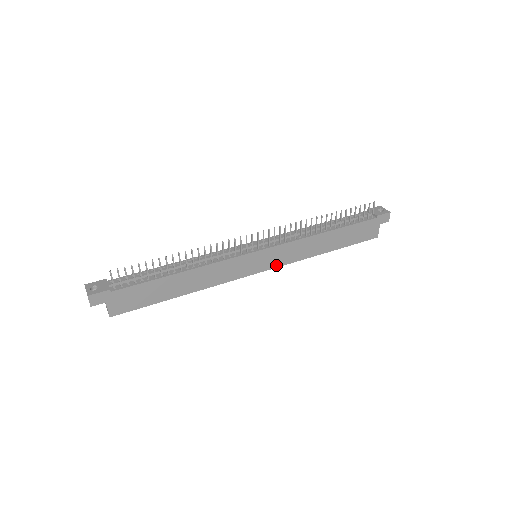
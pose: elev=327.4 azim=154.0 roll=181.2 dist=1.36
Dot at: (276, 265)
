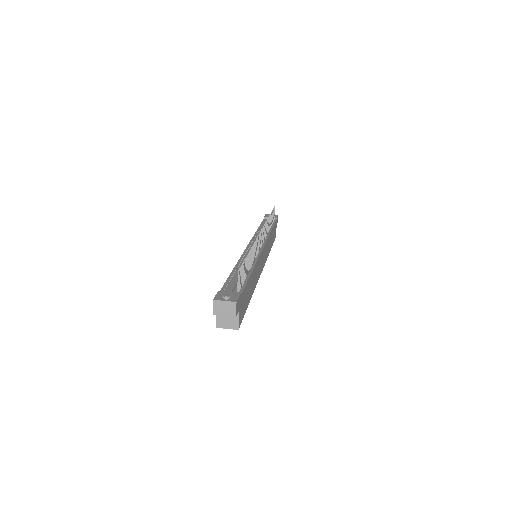
Dot at: (264, 262)
